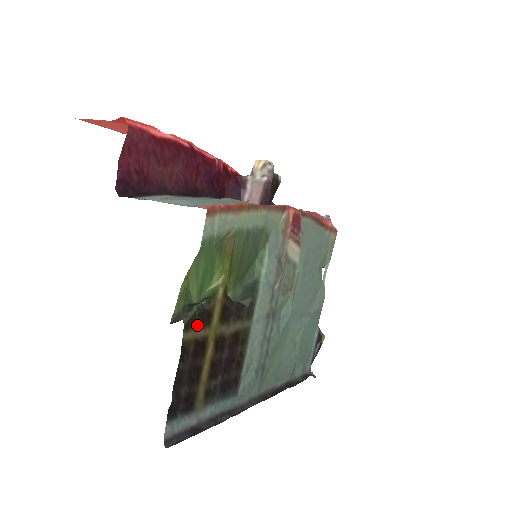
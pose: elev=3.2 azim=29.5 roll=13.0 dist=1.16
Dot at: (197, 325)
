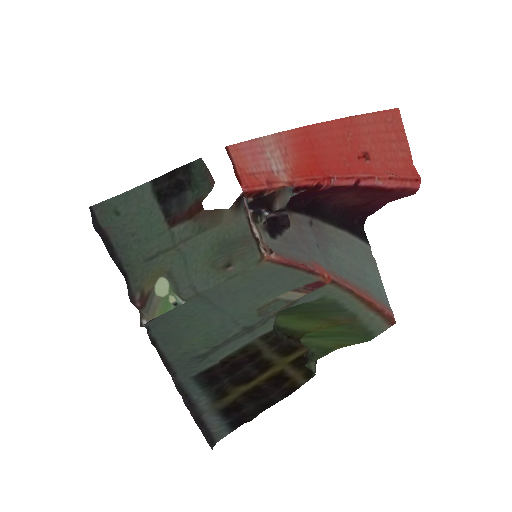
Dot at: (302, 370)
